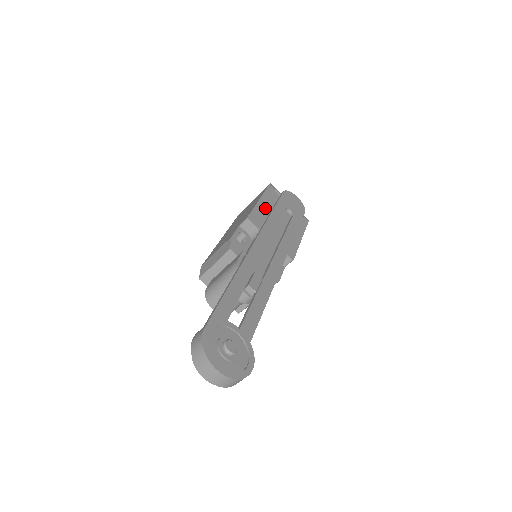
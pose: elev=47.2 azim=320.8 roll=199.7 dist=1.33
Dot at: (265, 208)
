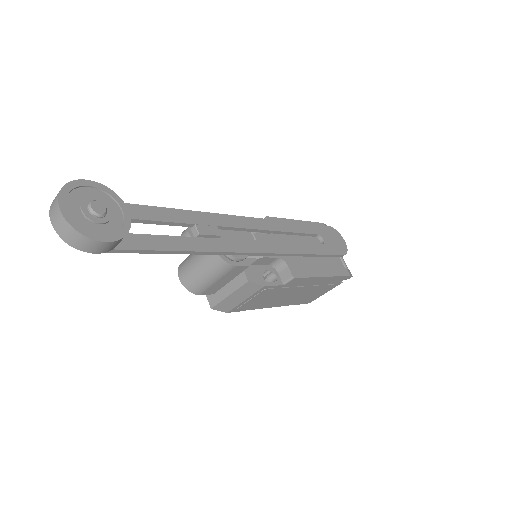
Dot at: occluded
